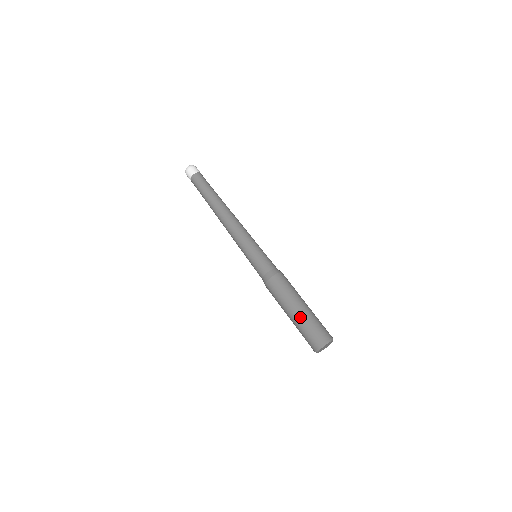
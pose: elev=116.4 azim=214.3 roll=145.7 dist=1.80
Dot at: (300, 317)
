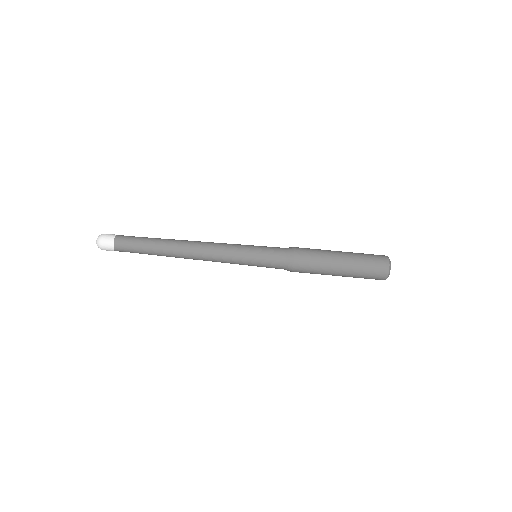
Dot at: (351, 267)
